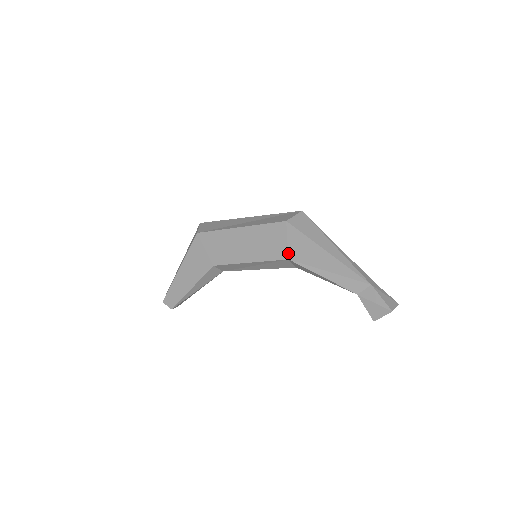
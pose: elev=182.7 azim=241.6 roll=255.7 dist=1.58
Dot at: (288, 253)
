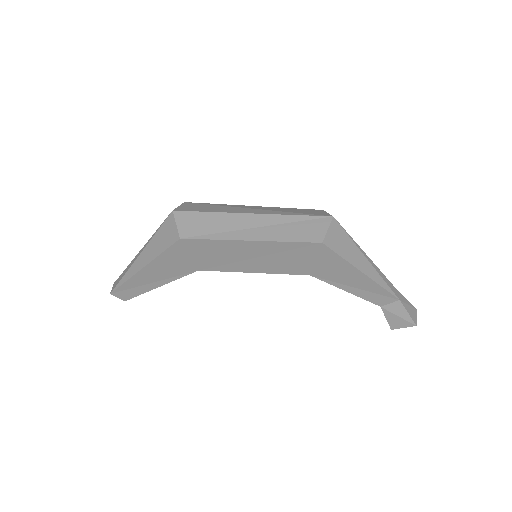
Dot at: (312, 270)
